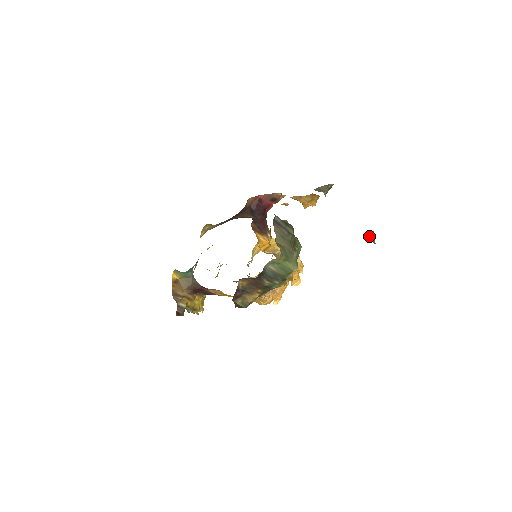
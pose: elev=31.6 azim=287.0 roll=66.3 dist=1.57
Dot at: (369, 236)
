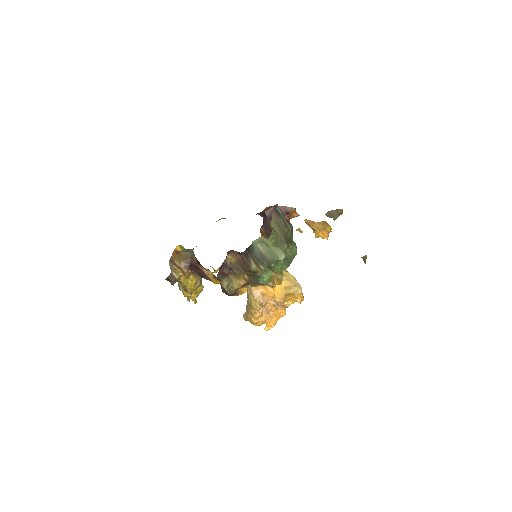
Dot at: (362, 257)
